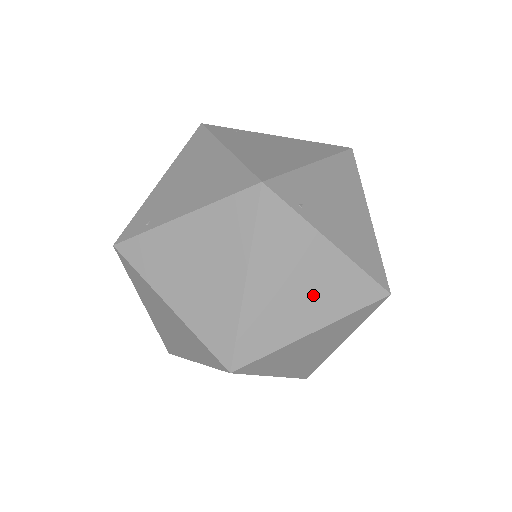
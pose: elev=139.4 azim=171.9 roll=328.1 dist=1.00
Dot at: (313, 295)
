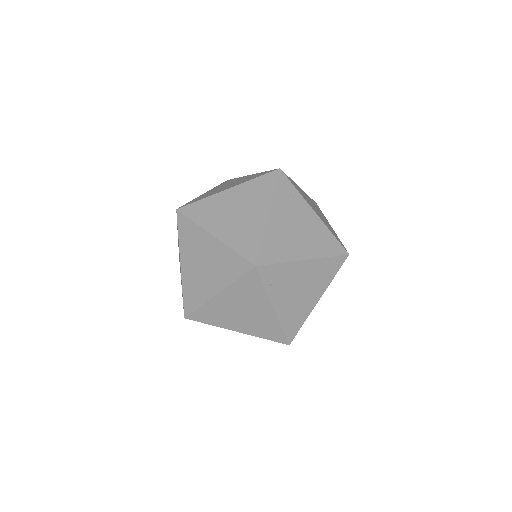
Dot at: (212, 270)
